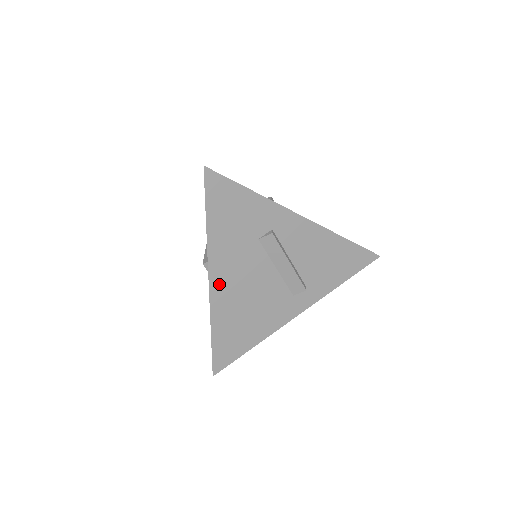
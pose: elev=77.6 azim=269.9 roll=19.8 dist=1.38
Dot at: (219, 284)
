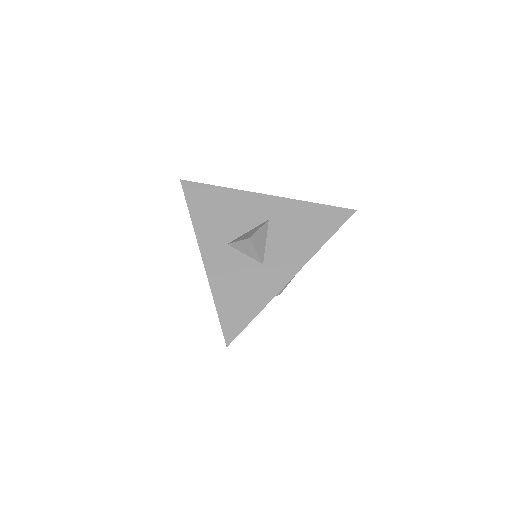
Dot at: occluded
